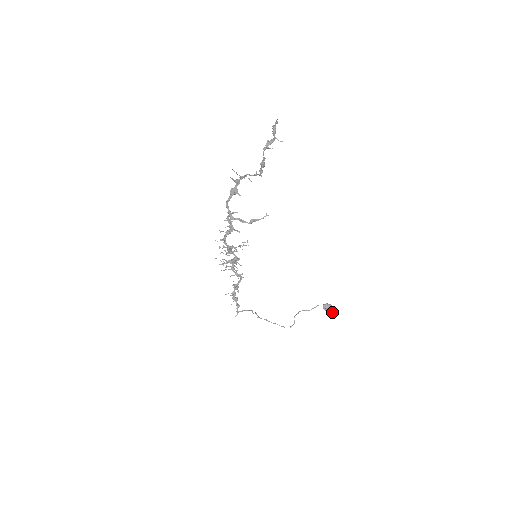
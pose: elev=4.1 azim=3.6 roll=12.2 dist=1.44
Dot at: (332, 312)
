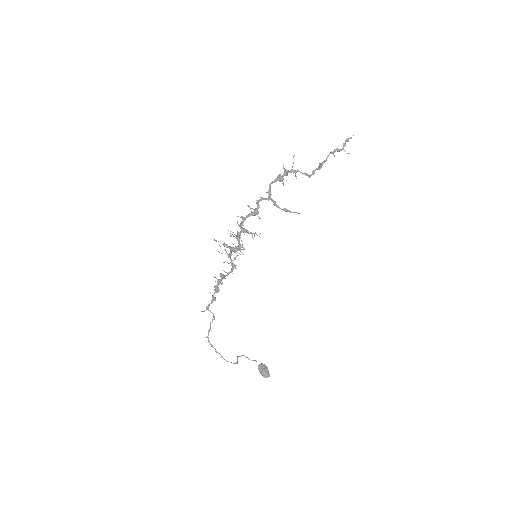
Dot at: (267, 374)
